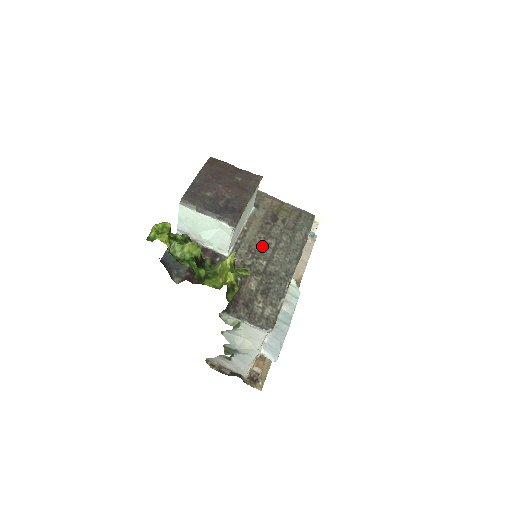
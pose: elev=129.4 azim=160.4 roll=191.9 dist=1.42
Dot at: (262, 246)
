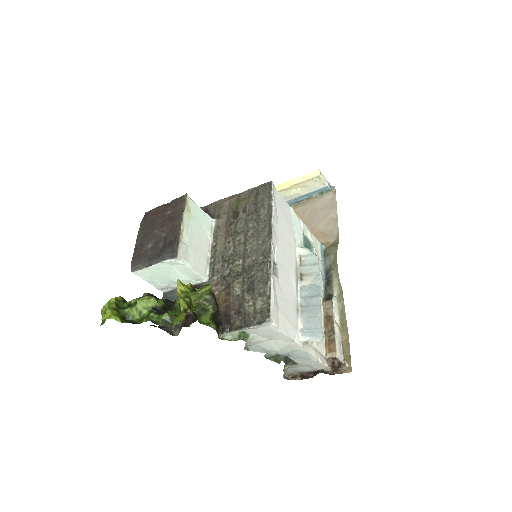
Dot at: (233, 248)
